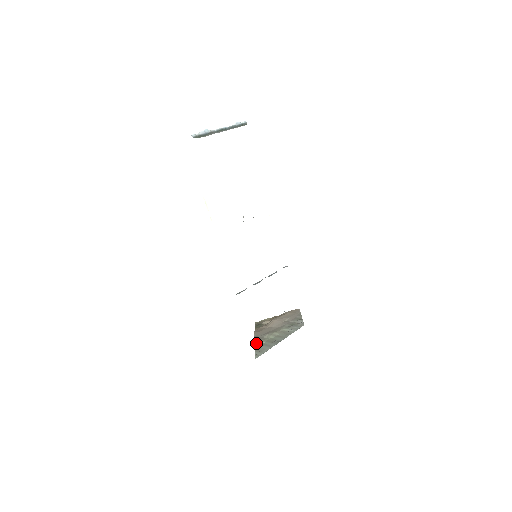
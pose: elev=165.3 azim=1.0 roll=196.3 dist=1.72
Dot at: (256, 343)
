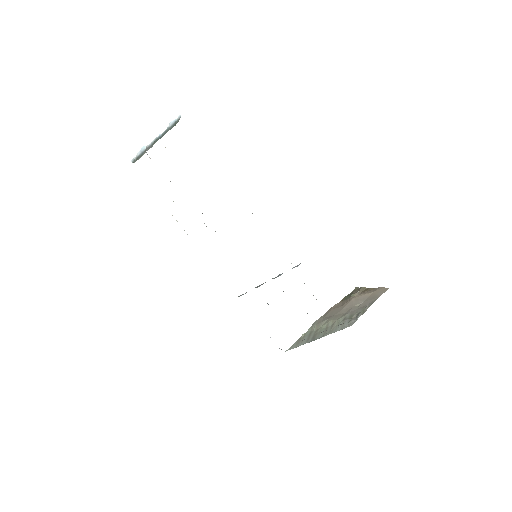
Dot at: (310, 328)
